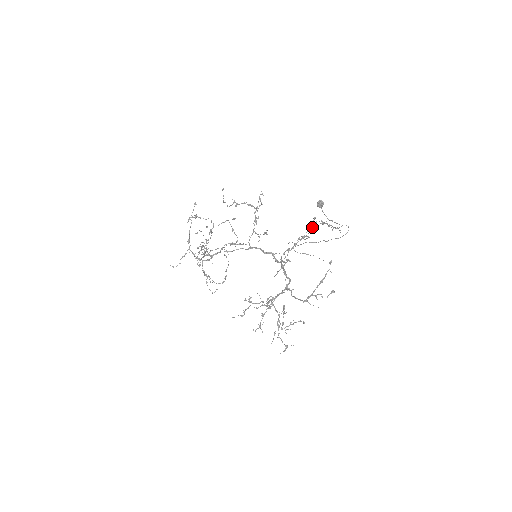
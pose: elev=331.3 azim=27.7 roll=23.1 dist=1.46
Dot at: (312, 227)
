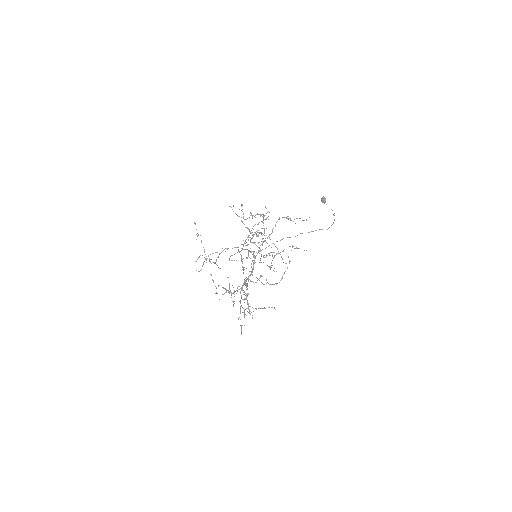
Dot at: occluded
